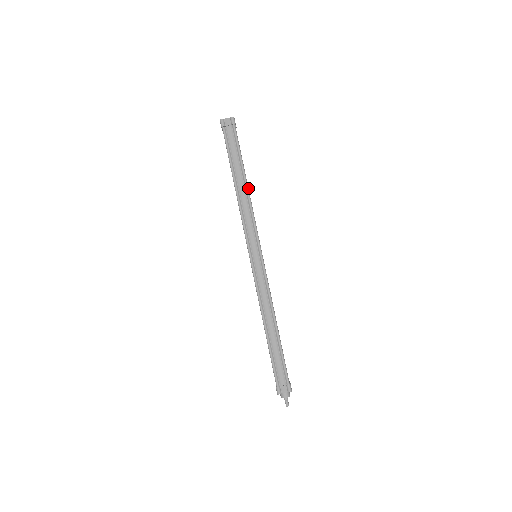
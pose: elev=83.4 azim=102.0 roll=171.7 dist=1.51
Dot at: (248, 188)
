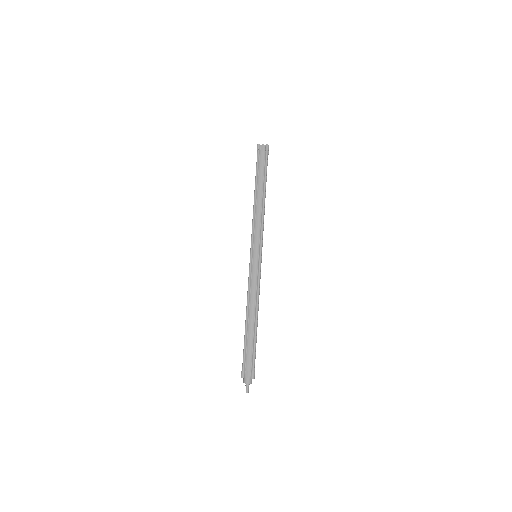
Dot at: occluded
